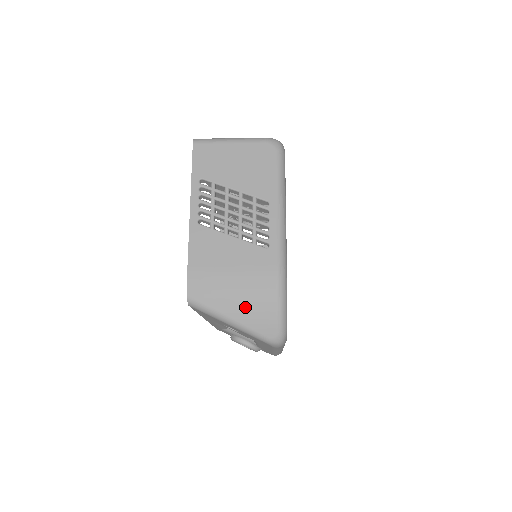
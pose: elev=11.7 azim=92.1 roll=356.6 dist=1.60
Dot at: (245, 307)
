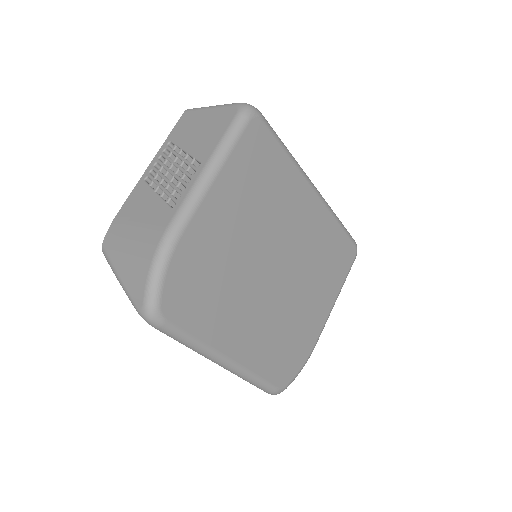
Dot at: (129, 265)
